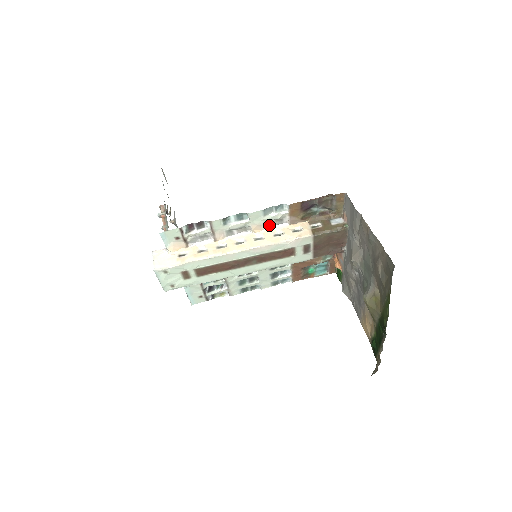
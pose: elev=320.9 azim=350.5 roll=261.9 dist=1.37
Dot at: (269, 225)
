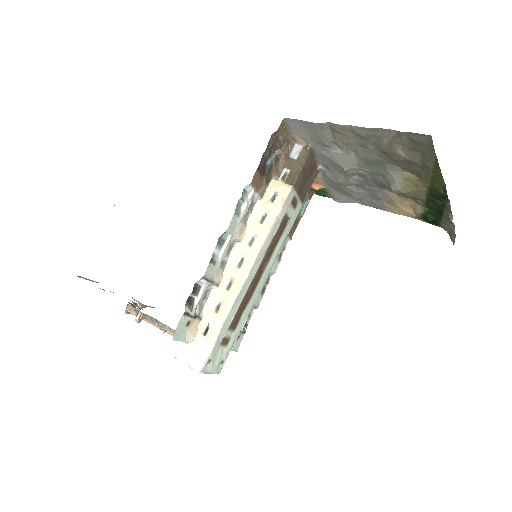
Dot at: (246, 219)
